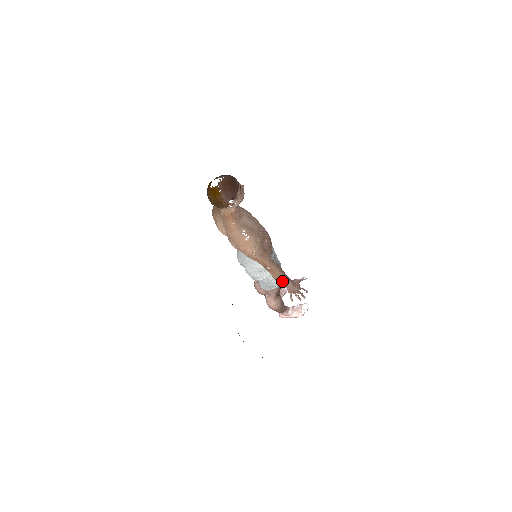
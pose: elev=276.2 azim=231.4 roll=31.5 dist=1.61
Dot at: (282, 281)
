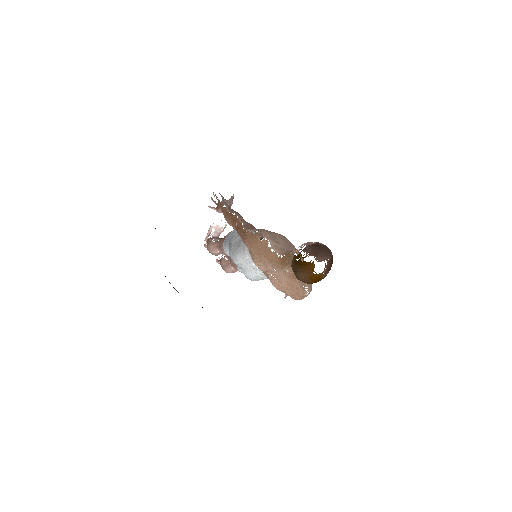
Dot at: occluded
